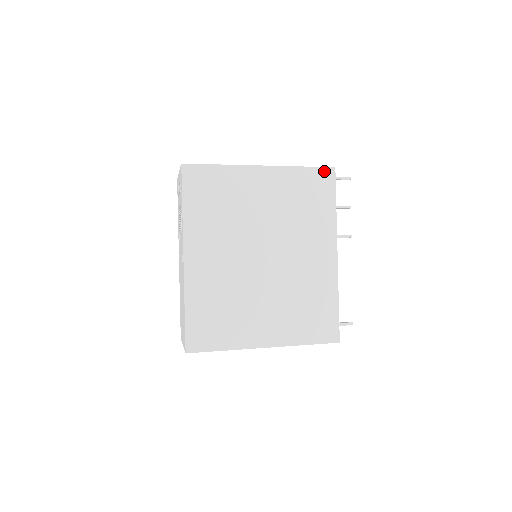
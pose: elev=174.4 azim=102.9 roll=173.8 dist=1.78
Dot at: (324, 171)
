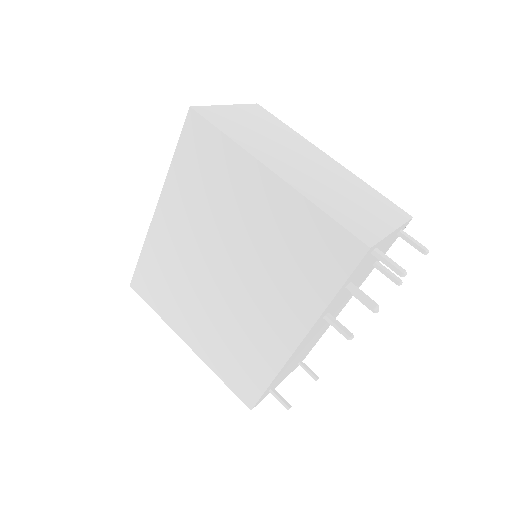
Dot at: (350, 240)
